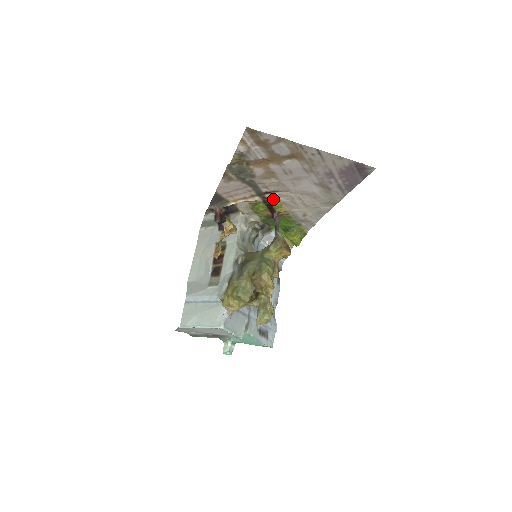
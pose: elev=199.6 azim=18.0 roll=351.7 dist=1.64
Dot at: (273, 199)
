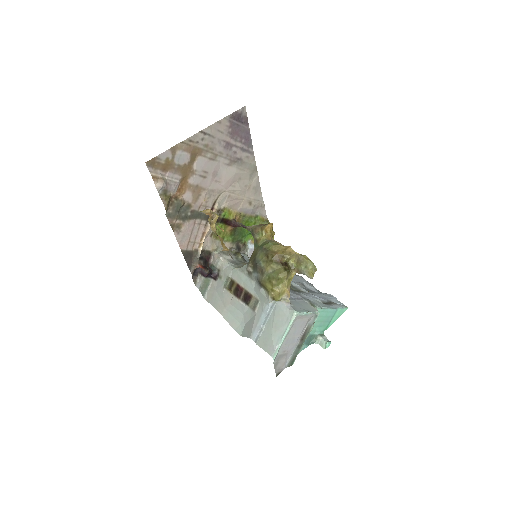
Dot at: (219, 212)
